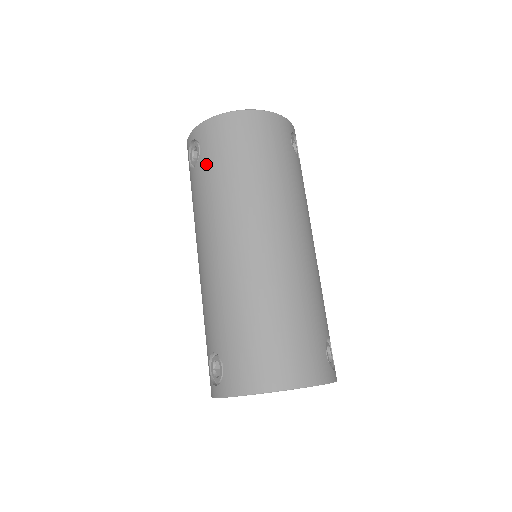
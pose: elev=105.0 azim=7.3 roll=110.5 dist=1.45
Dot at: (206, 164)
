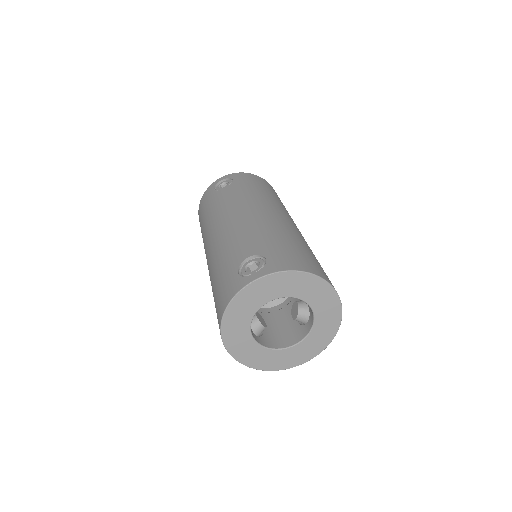
Dot at: (240, 184)
